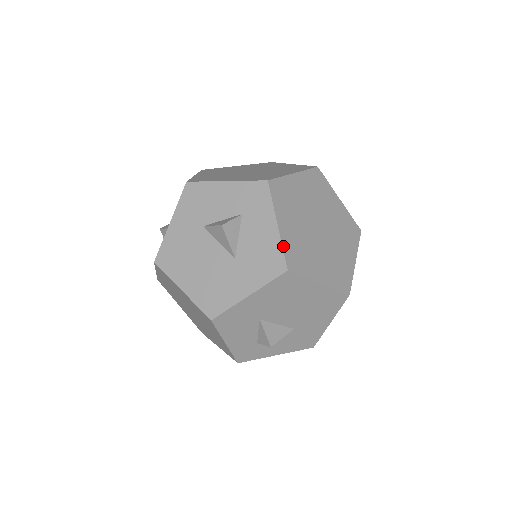
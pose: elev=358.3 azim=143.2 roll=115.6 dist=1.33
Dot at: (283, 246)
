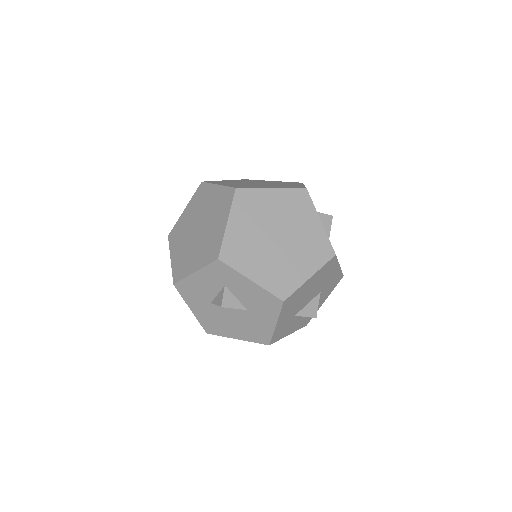
Dot at: (267, 290)
